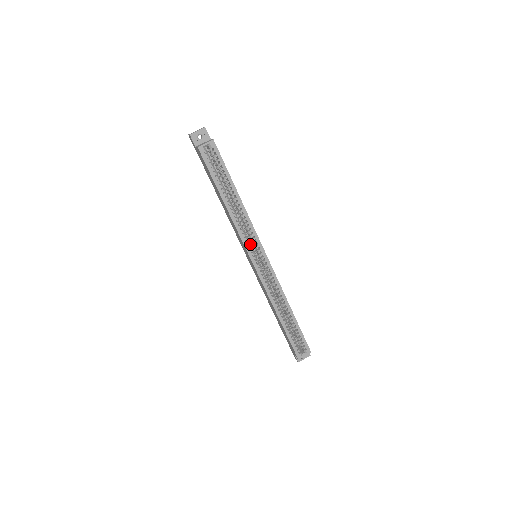
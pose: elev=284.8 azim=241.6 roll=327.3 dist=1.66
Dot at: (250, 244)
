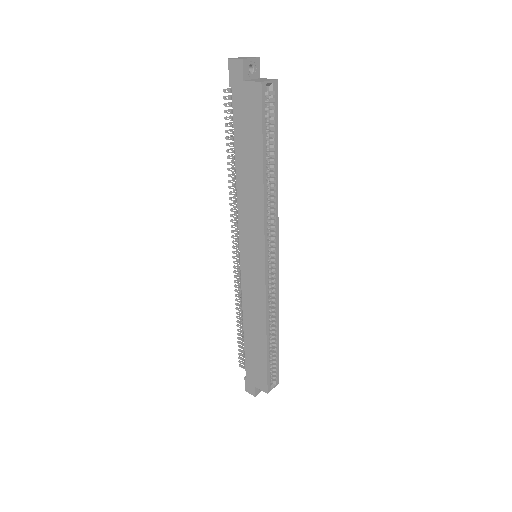
Dot at: (268, 239)
